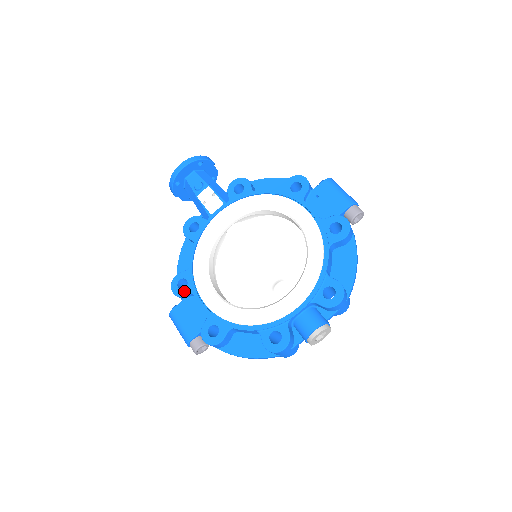
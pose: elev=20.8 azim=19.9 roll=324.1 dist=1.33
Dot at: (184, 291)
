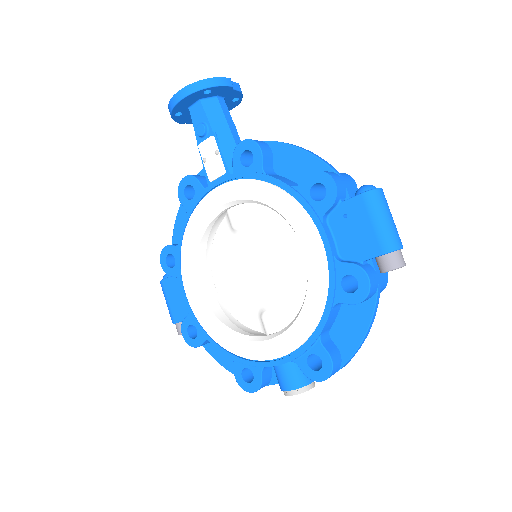
Dot at: (171, 271)
